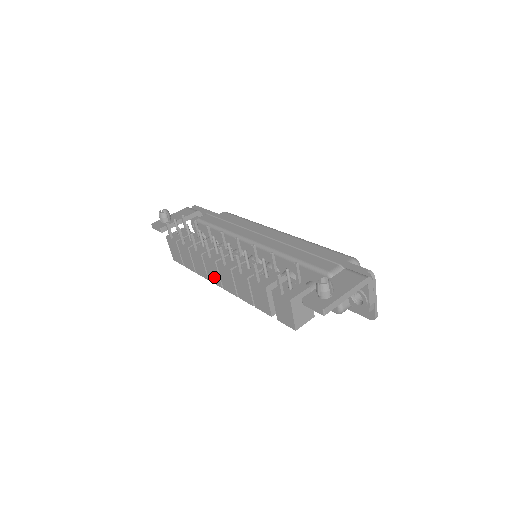
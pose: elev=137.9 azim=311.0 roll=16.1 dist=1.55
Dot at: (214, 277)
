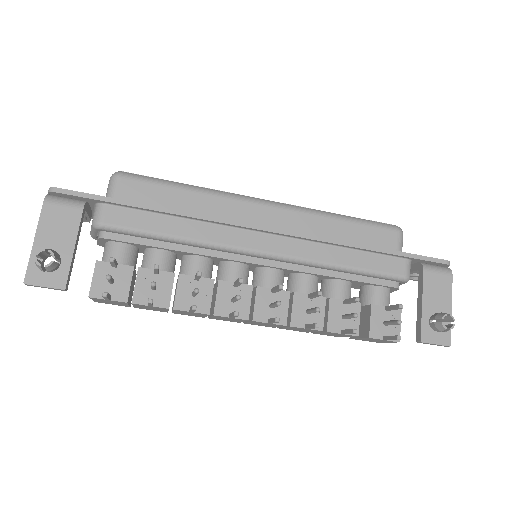
Dot at: (228, 320)
